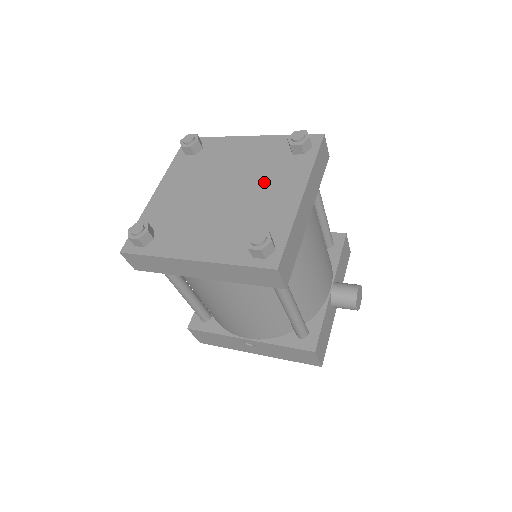
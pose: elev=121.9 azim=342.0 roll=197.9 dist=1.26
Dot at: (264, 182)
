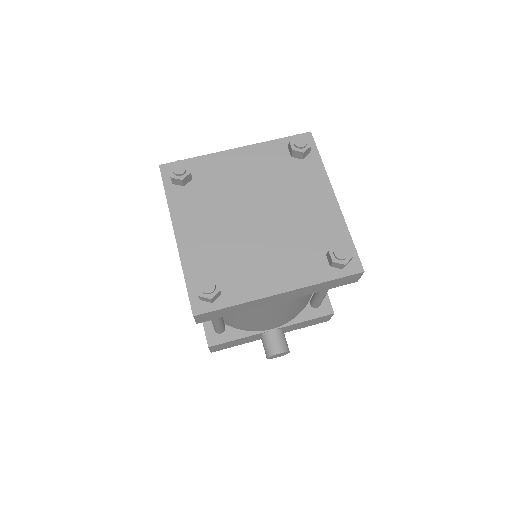
Dot at: (282, 247)
